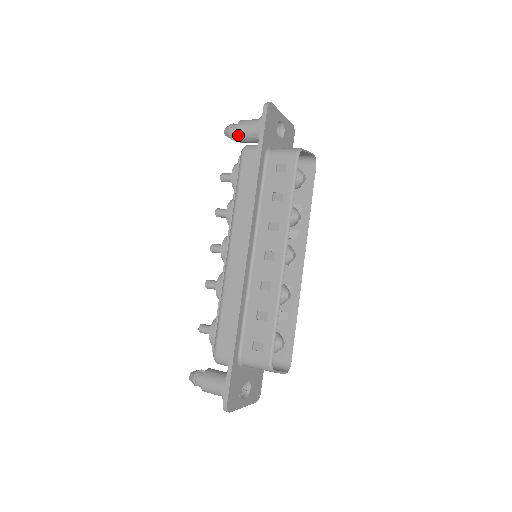
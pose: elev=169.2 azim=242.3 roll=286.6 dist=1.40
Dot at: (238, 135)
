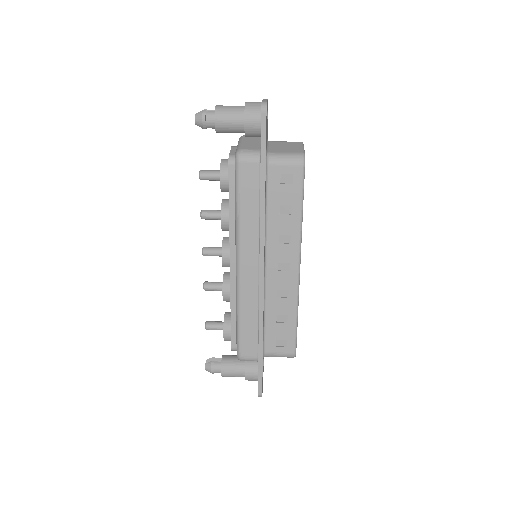
Dot at: (217, 129)
